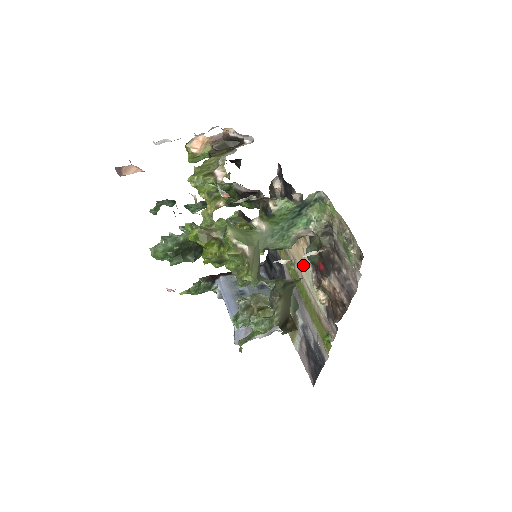
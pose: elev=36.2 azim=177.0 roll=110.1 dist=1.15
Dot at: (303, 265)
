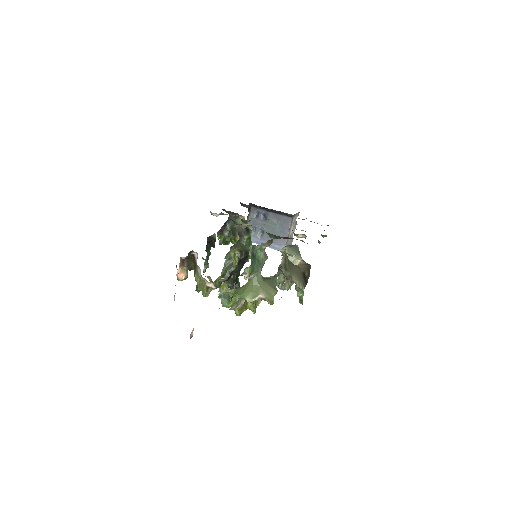
Dot at: occluded
